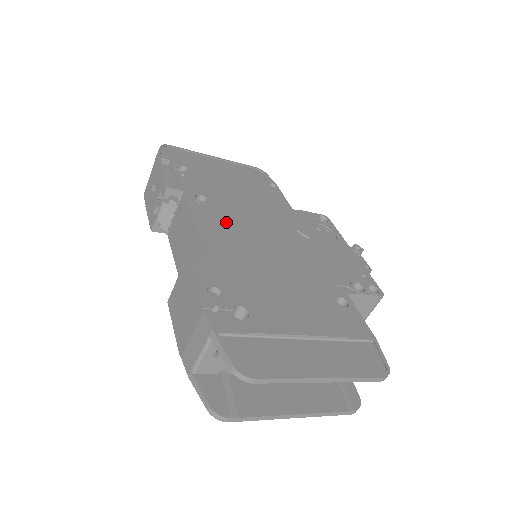
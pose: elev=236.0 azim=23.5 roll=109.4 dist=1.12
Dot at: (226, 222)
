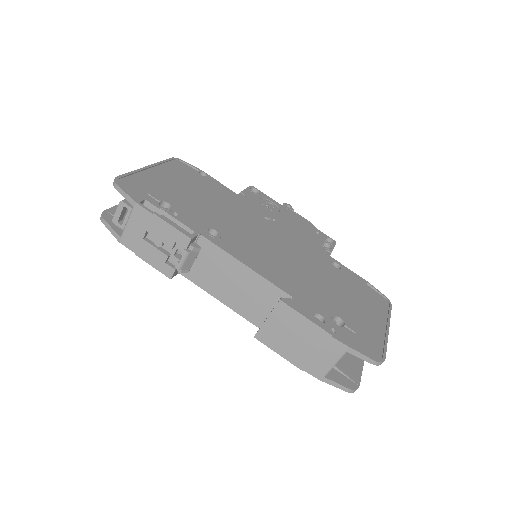
Dot at: (247, 246)
